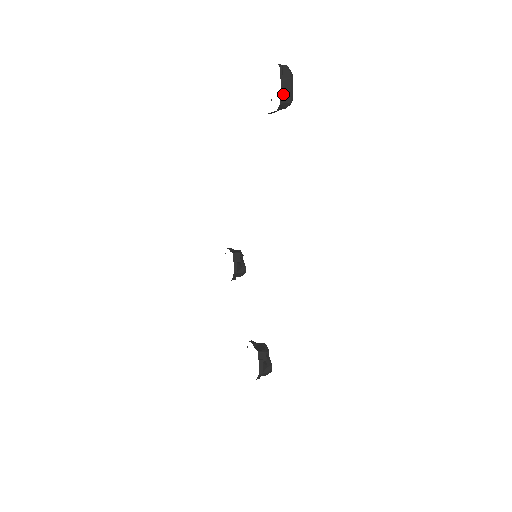
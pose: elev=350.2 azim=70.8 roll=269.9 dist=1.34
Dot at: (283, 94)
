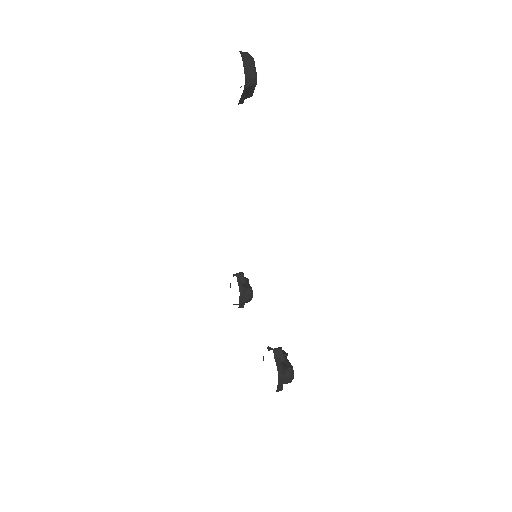
Dot at: (247, 71)
